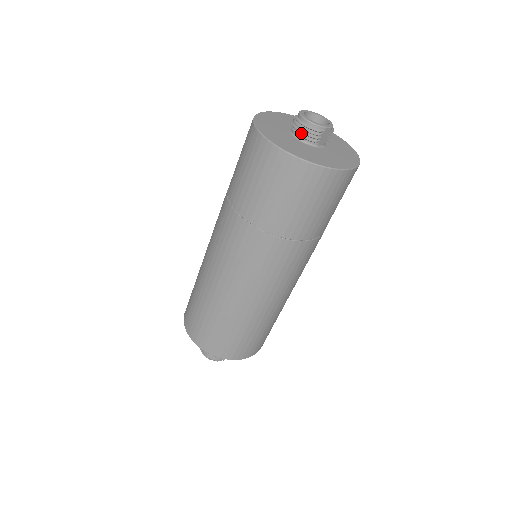
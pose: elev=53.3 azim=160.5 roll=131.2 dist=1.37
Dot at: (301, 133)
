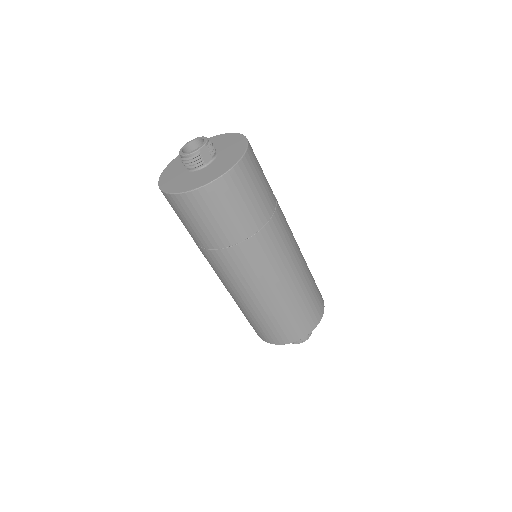
Dot at: (189, 166)
